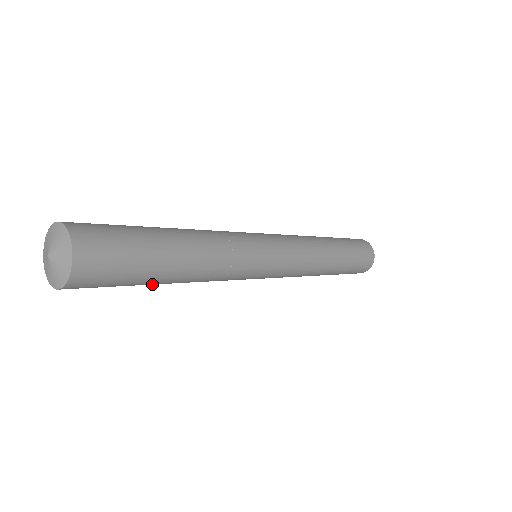
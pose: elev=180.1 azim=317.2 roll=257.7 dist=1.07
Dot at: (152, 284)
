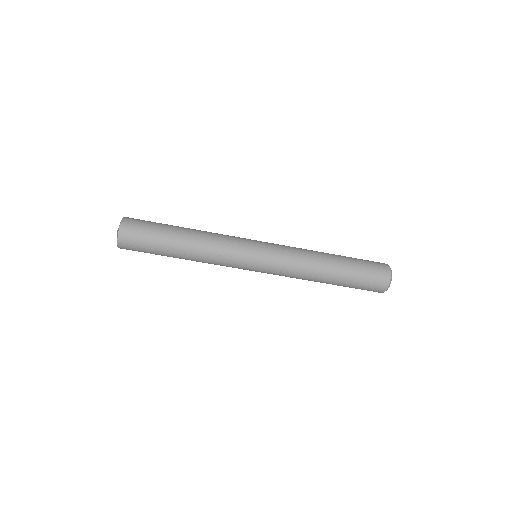
Dot at: (171, 245)
